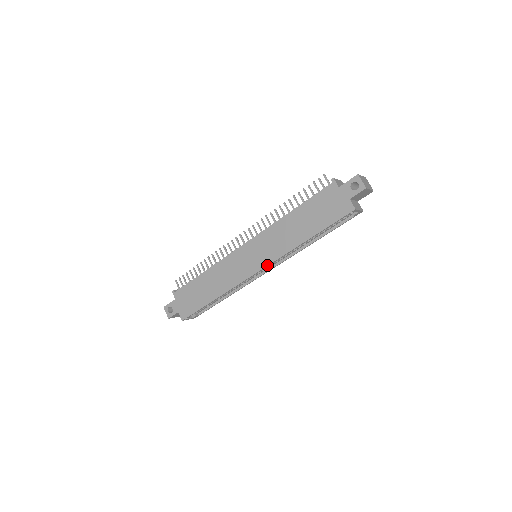
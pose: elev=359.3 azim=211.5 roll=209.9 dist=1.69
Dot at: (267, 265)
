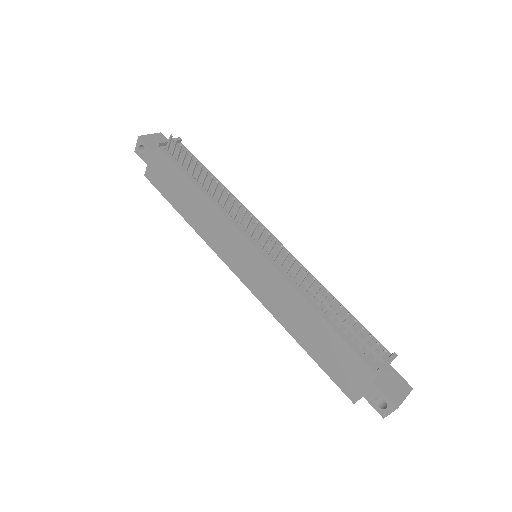
Dot at: (249, 288)
